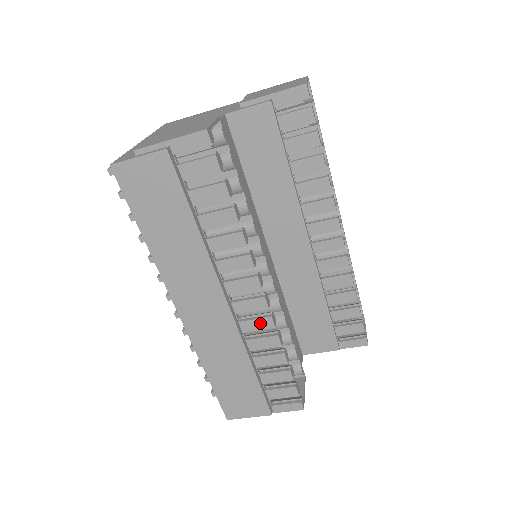
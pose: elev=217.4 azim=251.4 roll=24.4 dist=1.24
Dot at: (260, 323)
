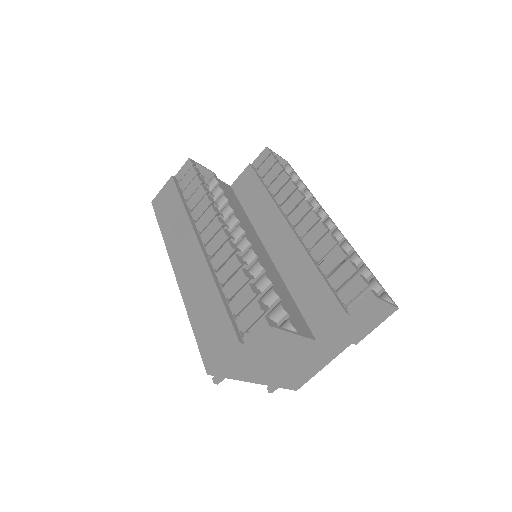
Dot at: (223, 251)
